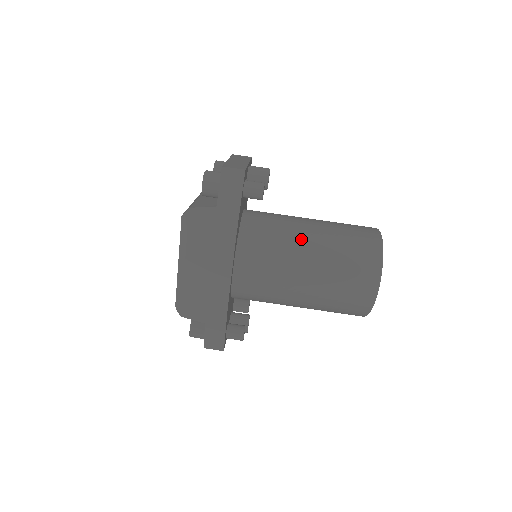
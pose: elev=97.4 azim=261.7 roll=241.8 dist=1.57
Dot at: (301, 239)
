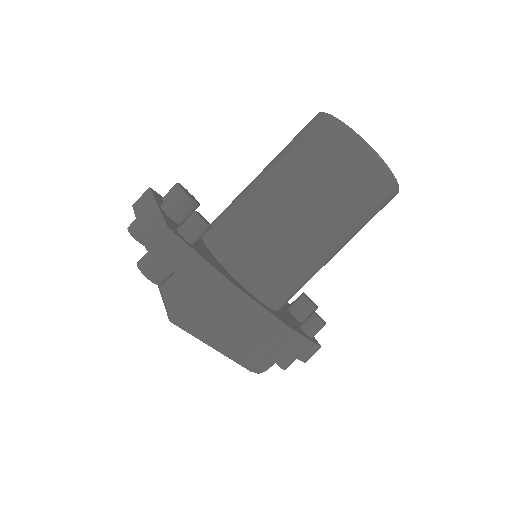
Dot at: (279, 210)
